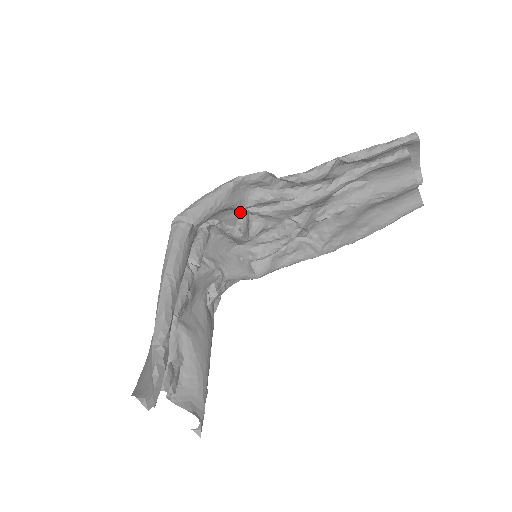
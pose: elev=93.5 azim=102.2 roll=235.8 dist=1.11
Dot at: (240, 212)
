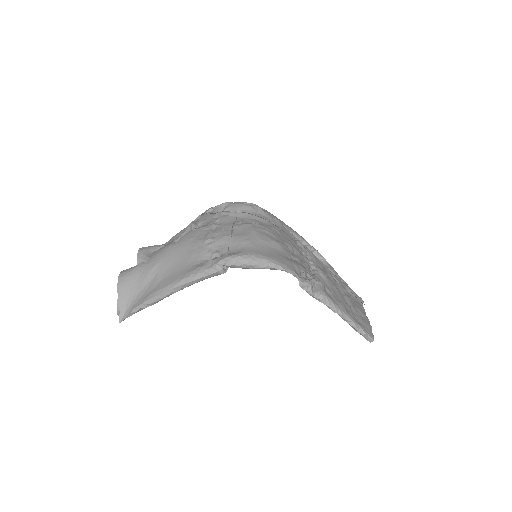
Dot at: (277, 243)
